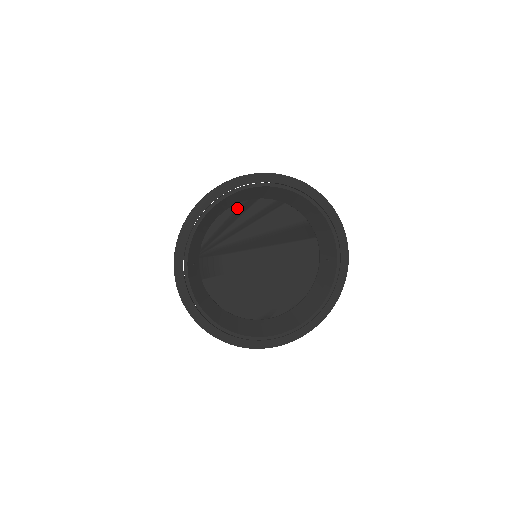
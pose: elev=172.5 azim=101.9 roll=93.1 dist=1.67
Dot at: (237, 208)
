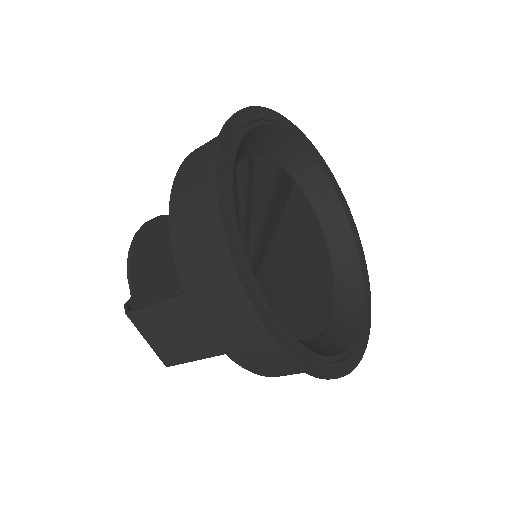
Dot at: occluded
